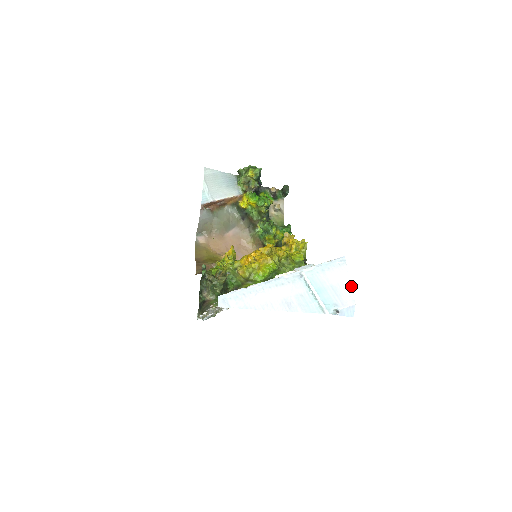
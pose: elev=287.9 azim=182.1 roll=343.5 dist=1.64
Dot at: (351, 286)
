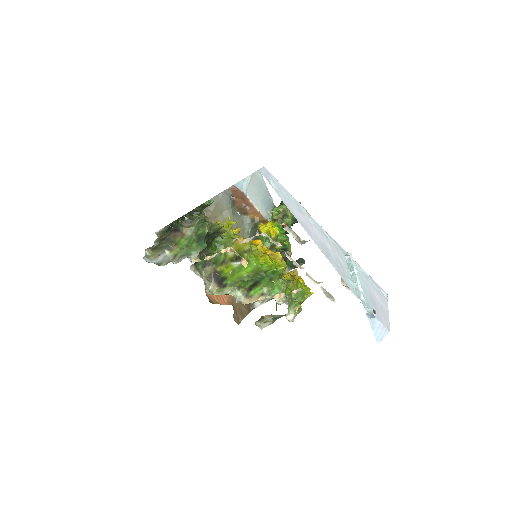
Dot at: occluded
